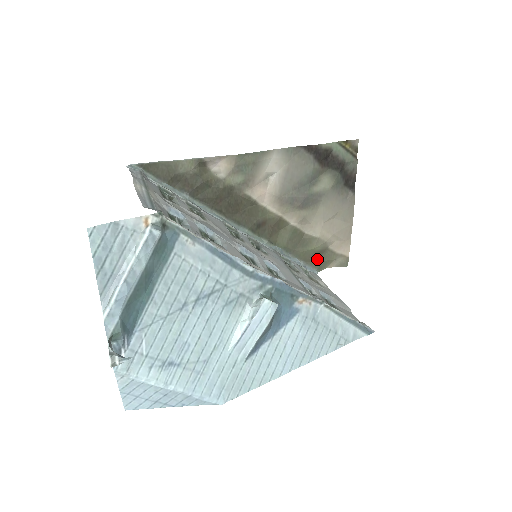
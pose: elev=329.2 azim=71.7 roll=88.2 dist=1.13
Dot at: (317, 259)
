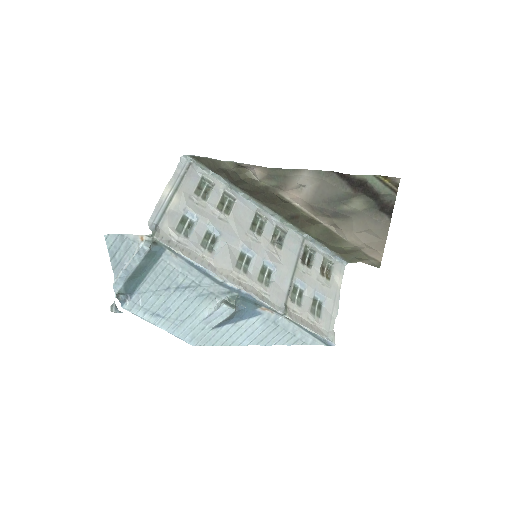
Dot at: (348, 254)
